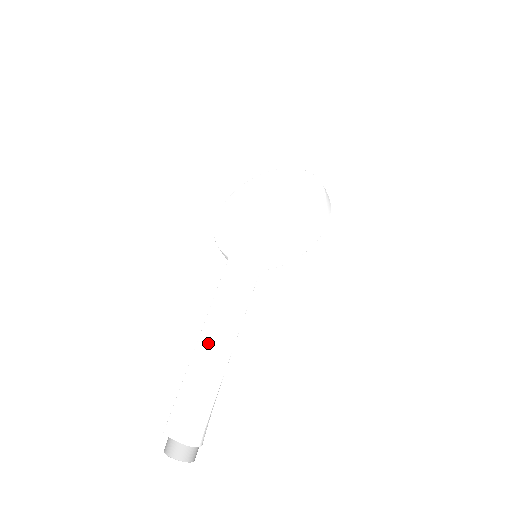
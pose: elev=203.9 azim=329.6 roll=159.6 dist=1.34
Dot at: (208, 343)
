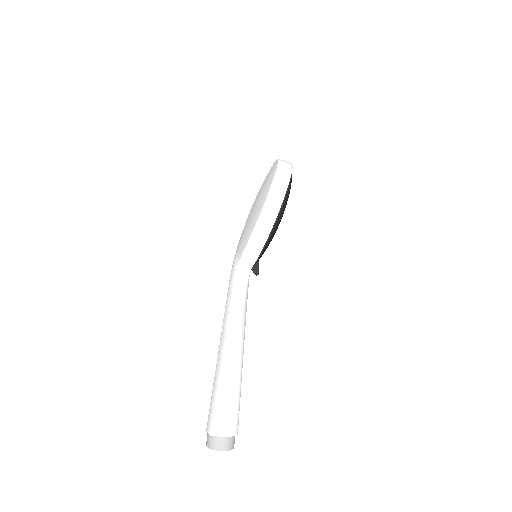
Dot at: (219, 345)
